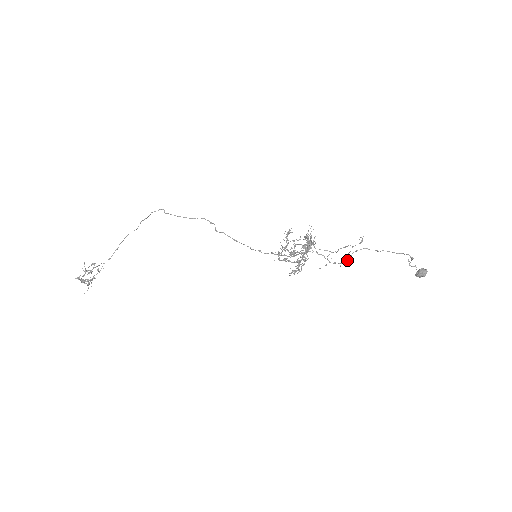
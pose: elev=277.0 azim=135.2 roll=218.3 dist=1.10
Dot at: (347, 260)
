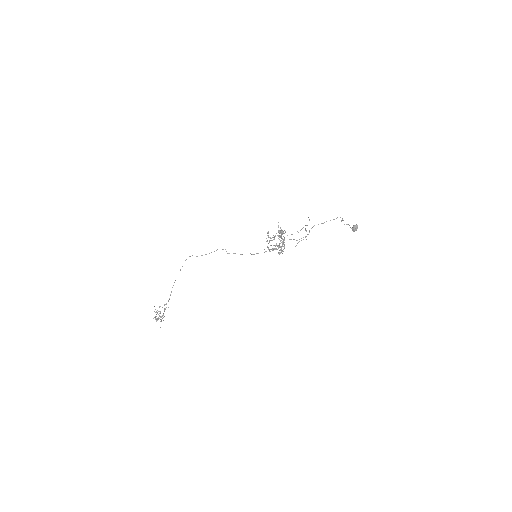
Dot at: (307, 234)
